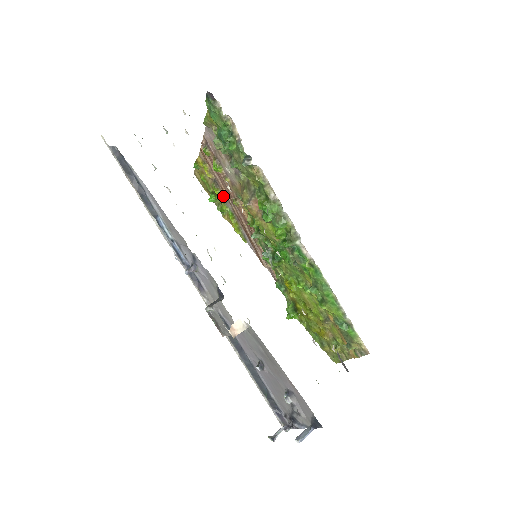
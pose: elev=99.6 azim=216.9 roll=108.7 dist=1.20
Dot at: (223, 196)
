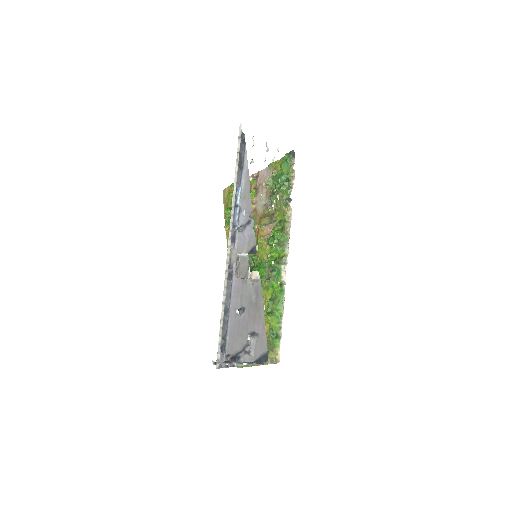
Dot at: occluded
